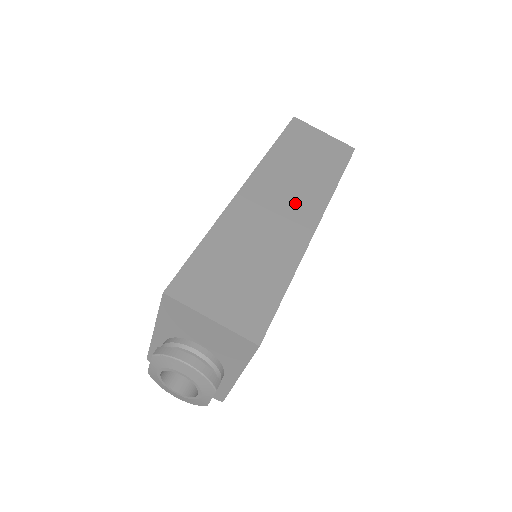
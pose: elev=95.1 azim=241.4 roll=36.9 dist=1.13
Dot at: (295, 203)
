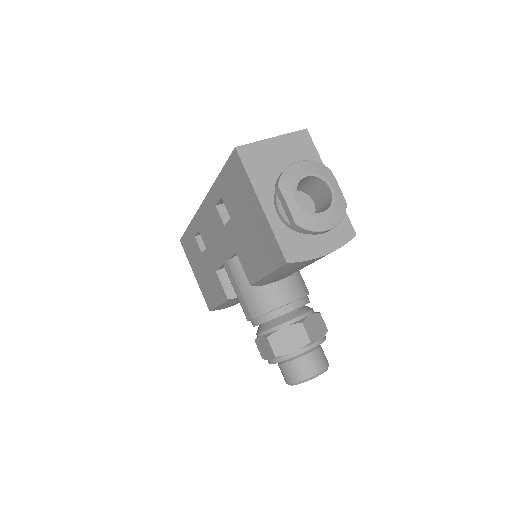
Dot at: occluded
